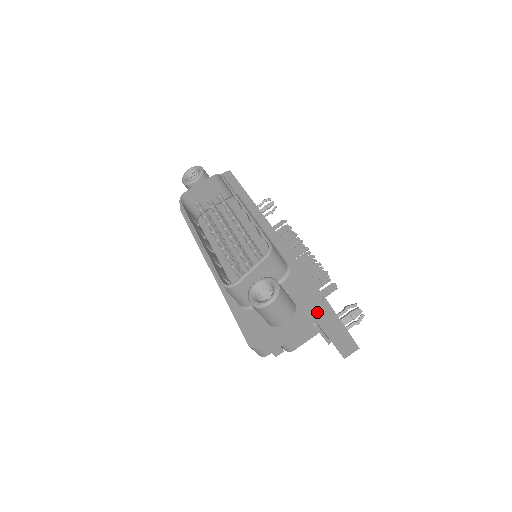
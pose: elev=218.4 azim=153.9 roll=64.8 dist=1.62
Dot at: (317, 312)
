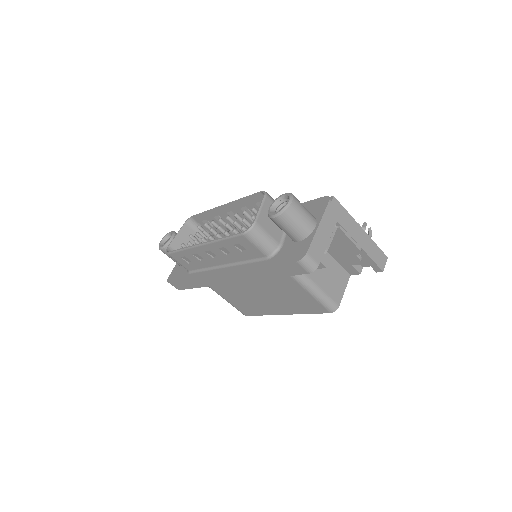
Dot at: (332, 209)
